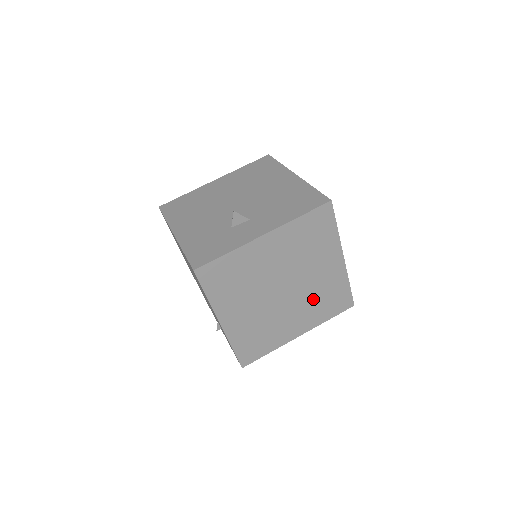
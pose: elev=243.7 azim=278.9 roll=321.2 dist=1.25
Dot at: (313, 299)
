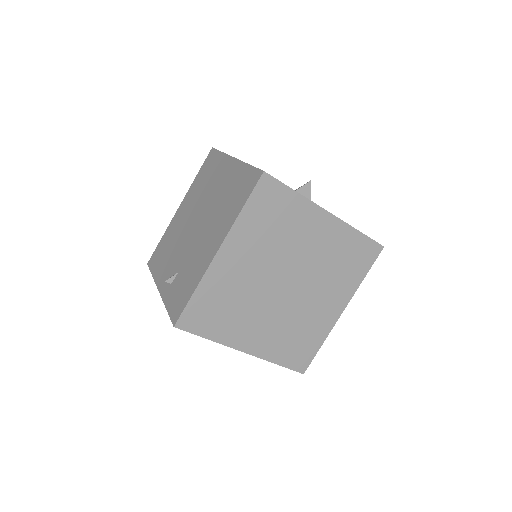
Dot at: (291, 324)
